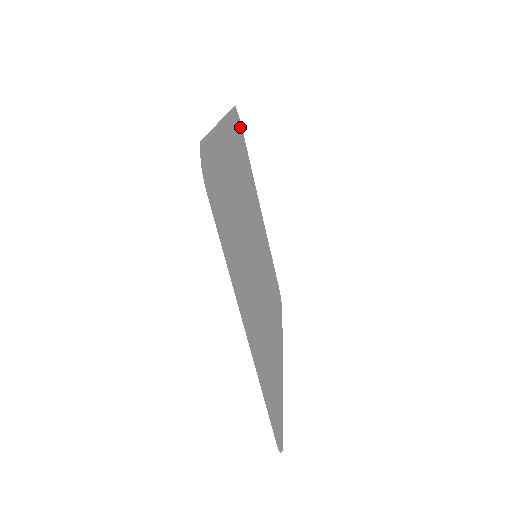
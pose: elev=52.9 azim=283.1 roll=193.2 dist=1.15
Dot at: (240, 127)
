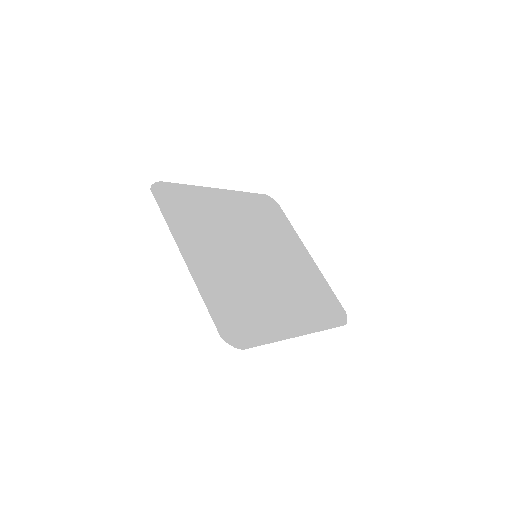
Dot at: (164, 189)
